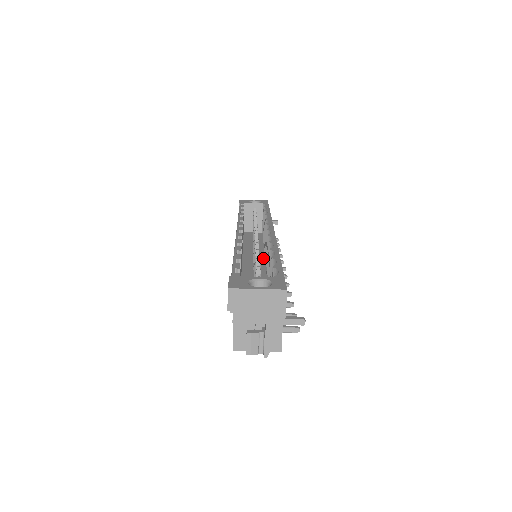
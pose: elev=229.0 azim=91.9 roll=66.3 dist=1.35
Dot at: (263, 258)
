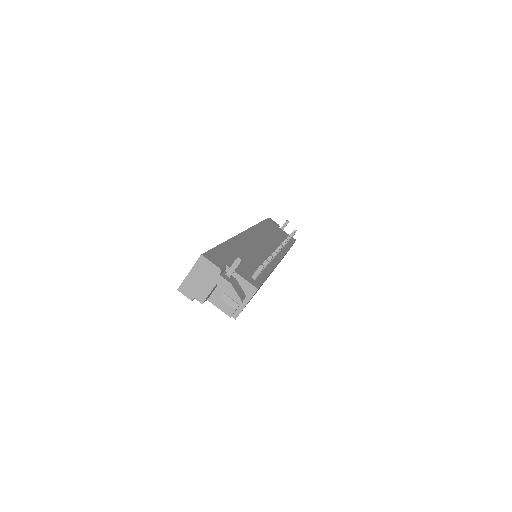
Dot at: occluded
